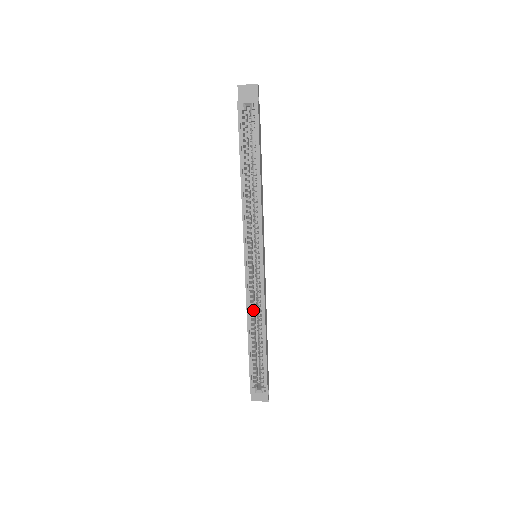
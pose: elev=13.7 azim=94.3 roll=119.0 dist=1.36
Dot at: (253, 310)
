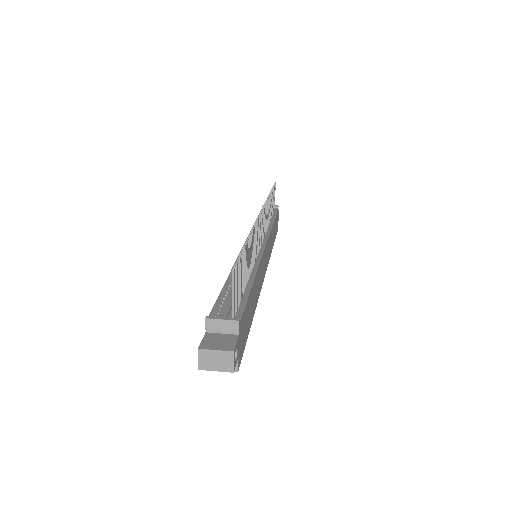
Dot at: occluded
